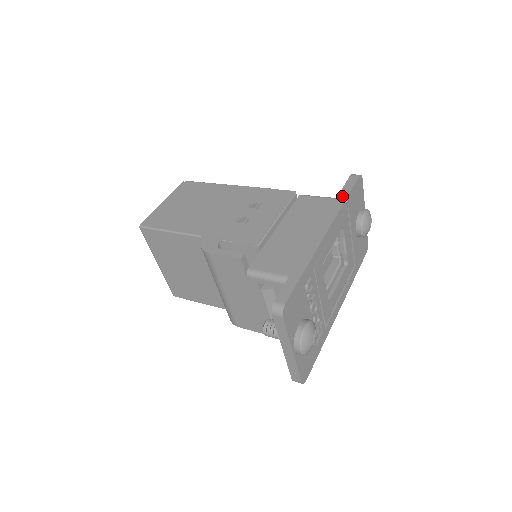
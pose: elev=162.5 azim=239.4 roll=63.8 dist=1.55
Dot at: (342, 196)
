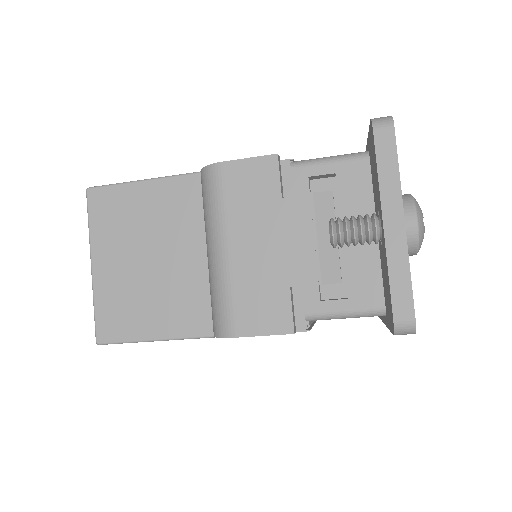
Dot at: occluded
